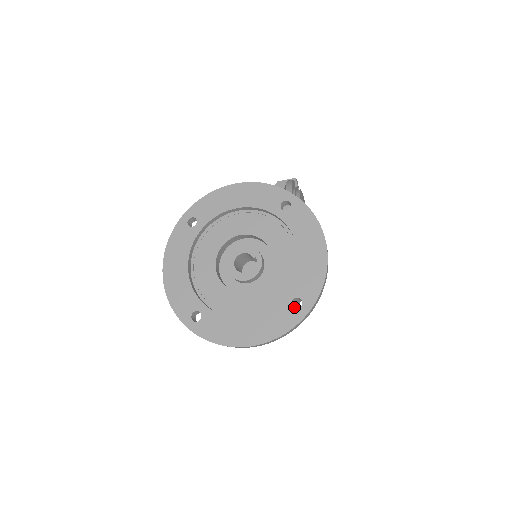
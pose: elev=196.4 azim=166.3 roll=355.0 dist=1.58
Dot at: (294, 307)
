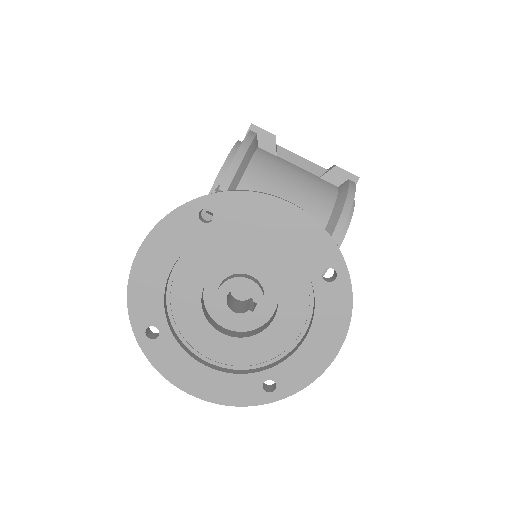
Dot at: occluded
